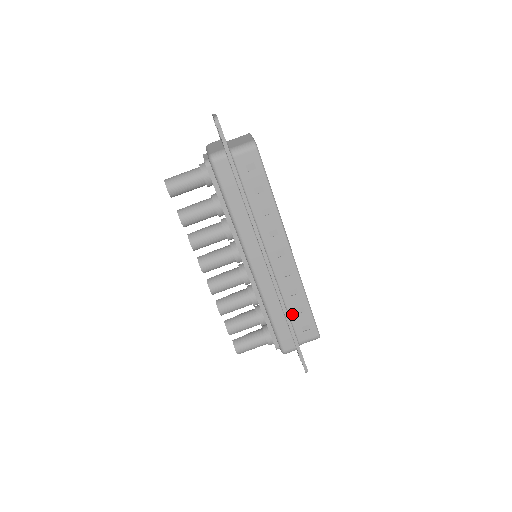
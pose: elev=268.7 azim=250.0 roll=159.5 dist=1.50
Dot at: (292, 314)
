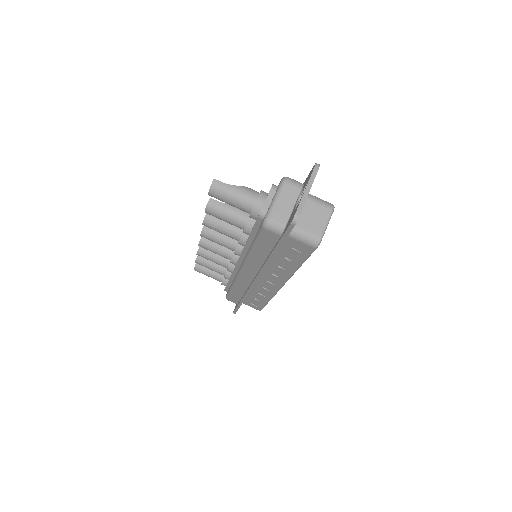
Dot at: (250, 296)
